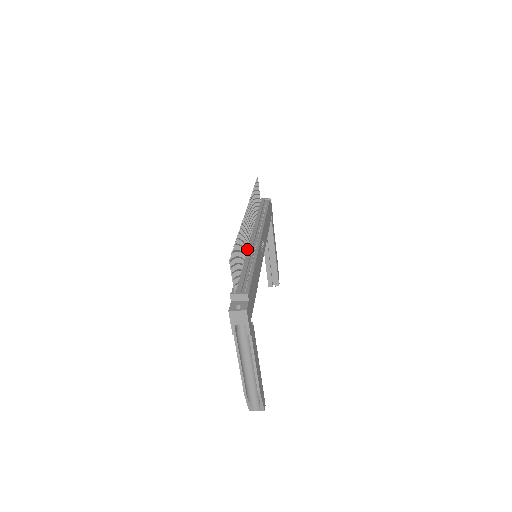
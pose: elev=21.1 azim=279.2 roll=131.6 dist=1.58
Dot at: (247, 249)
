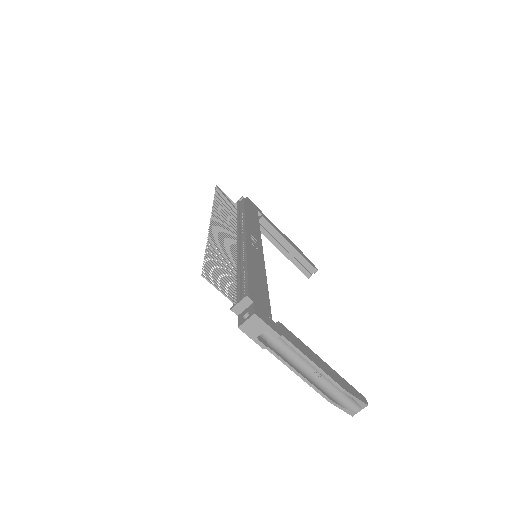
Dot at: (236, 255)
